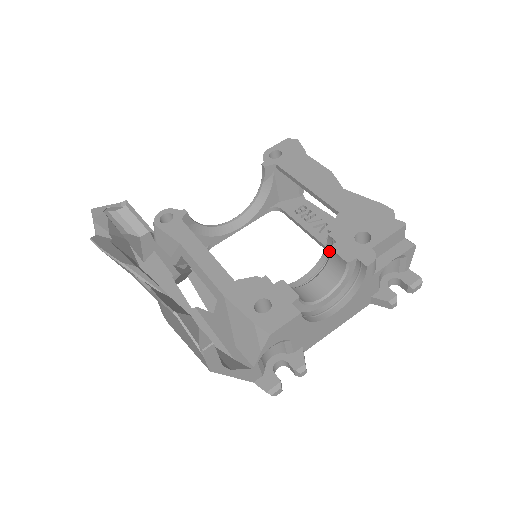
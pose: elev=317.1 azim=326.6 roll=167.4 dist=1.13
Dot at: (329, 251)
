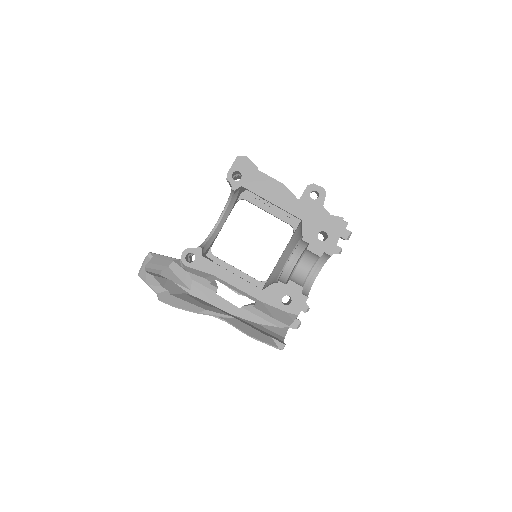
Dot at: (303, 244)
